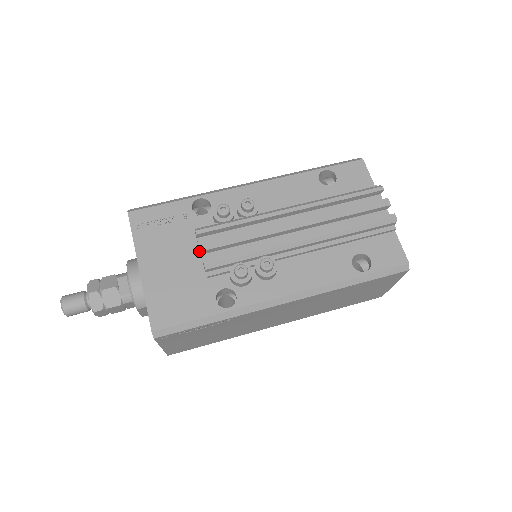
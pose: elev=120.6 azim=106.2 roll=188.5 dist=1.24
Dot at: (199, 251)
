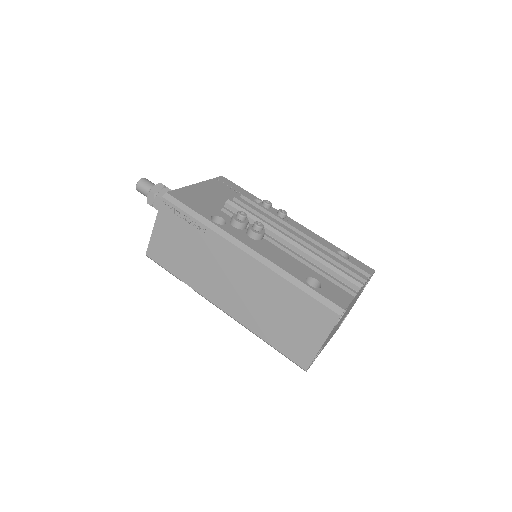
Dot at: occluded
